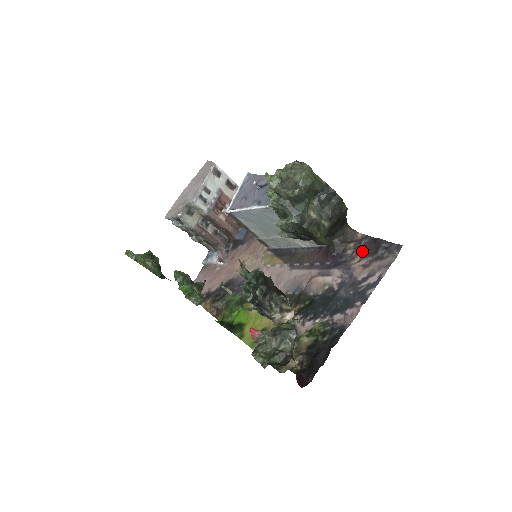
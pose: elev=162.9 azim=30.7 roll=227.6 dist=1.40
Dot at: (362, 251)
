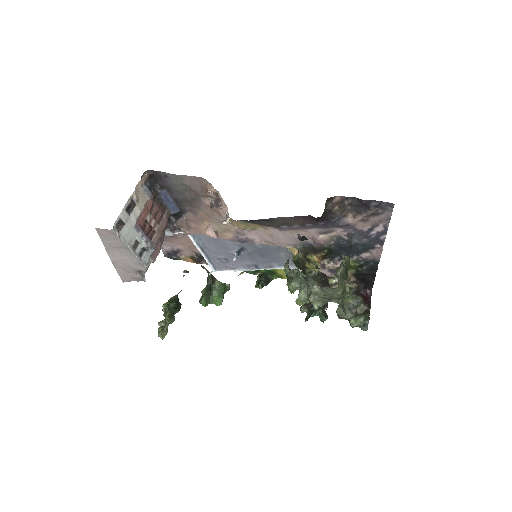
Dot at: (351, 209)
